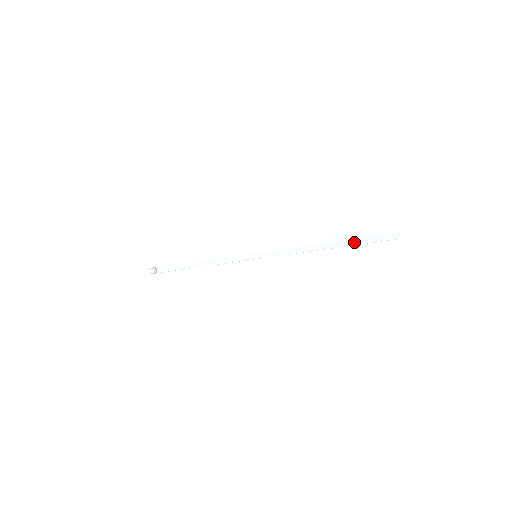
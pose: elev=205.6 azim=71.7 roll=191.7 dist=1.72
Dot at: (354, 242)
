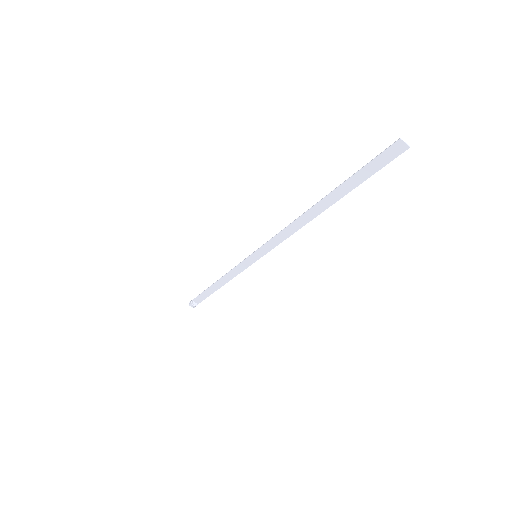
Dot at: (346, 189)
